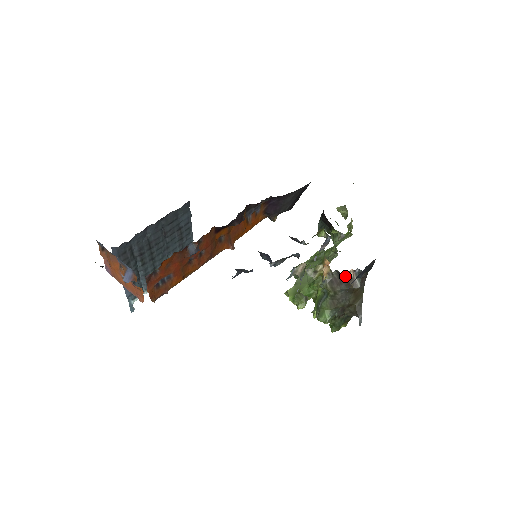
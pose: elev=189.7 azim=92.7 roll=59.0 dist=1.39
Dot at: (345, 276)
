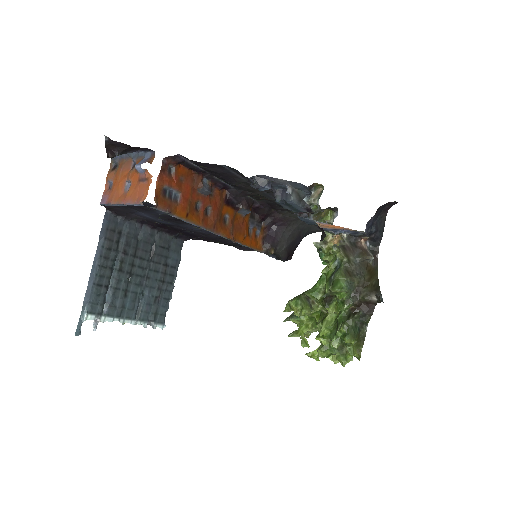
Dot at: (357, 245)
